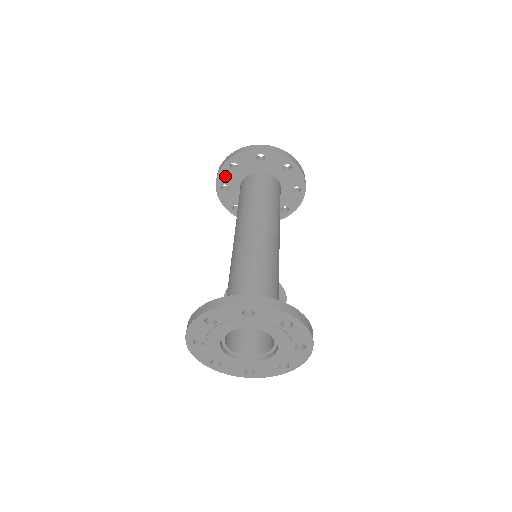
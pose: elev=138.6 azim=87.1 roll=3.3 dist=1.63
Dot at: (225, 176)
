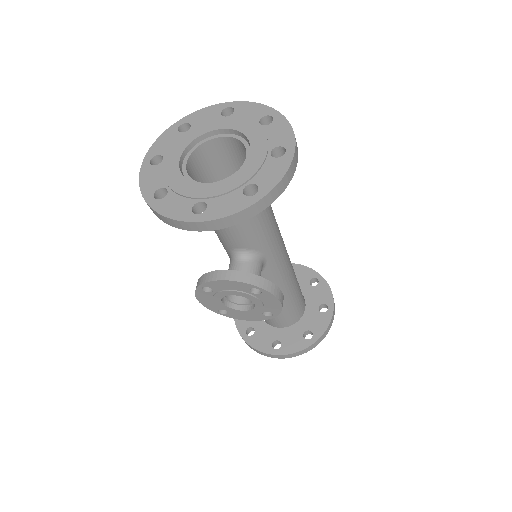
Dot at: occluded
